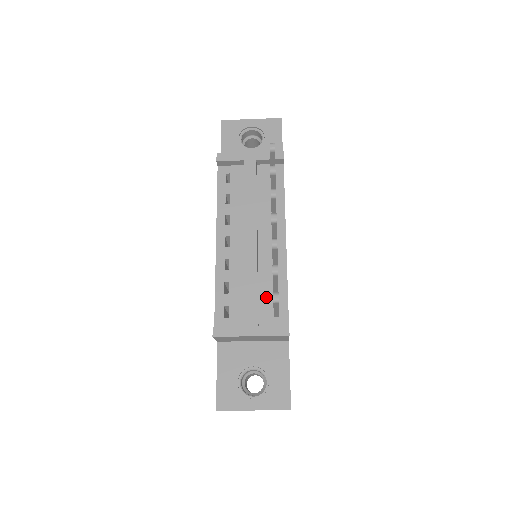
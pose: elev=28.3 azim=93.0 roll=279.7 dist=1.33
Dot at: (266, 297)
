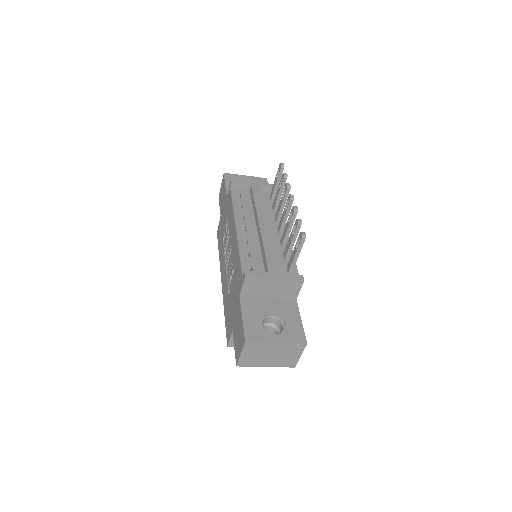
Dot at: (280, 262)
